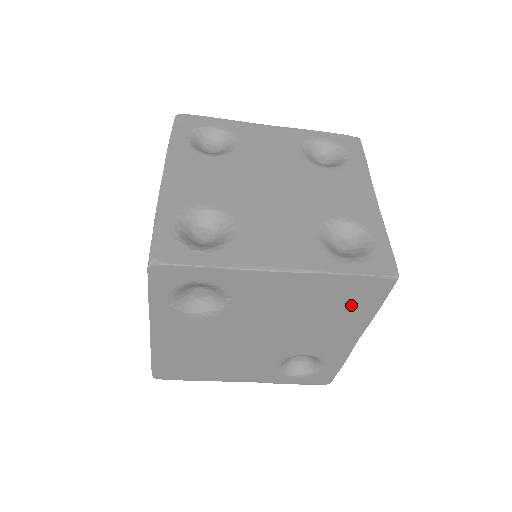
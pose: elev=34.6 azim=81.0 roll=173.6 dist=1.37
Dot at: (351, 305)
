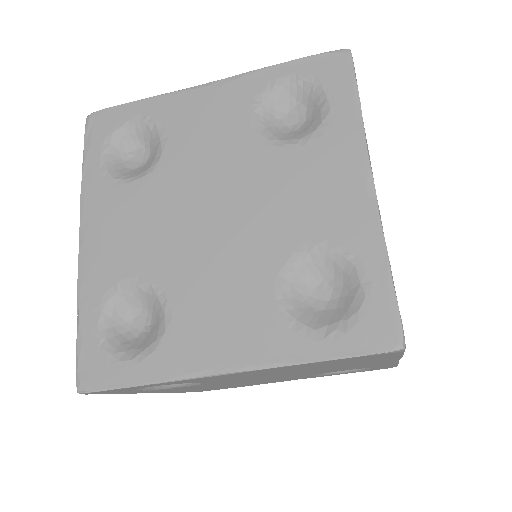
Dot at: (357, 361)
